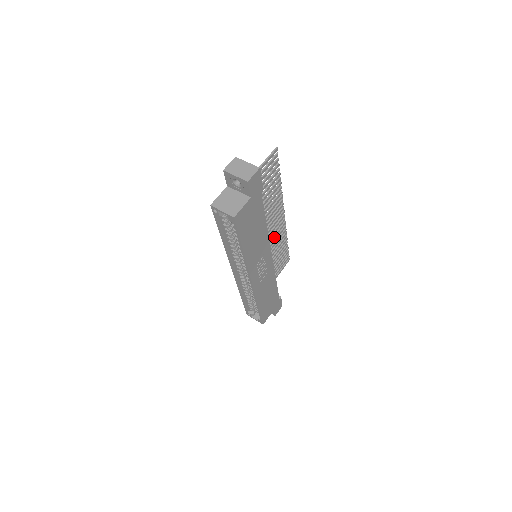
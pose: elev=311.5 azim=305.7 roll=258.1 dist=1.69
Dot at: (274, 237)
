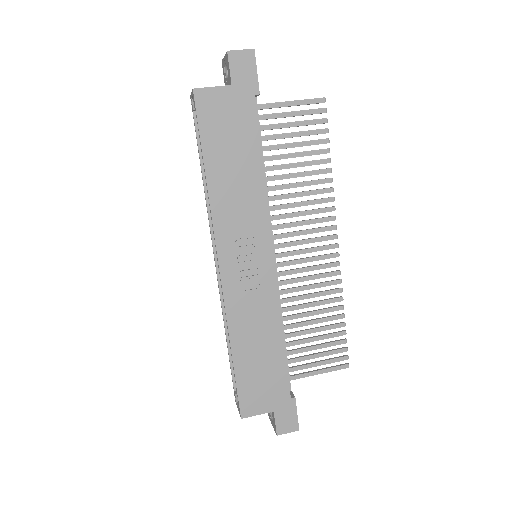
Dot at: (309, 270)
